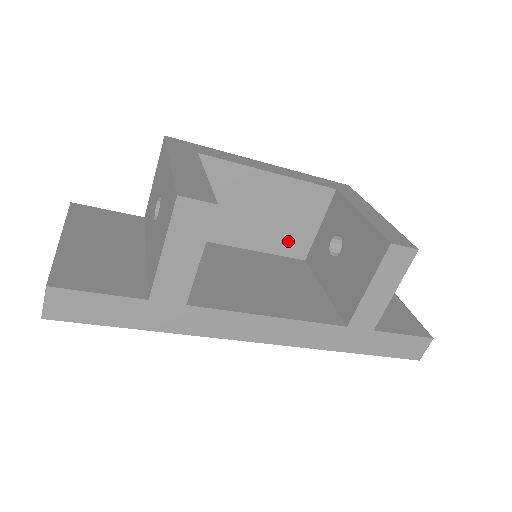
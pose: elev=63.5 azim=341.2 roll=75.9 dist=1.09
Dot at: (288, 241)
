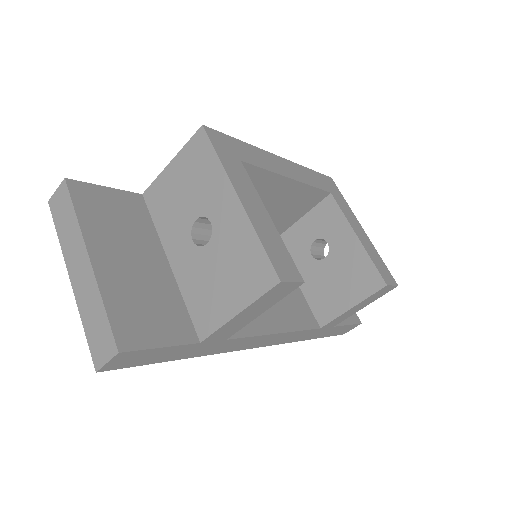
Dot at: occluded
